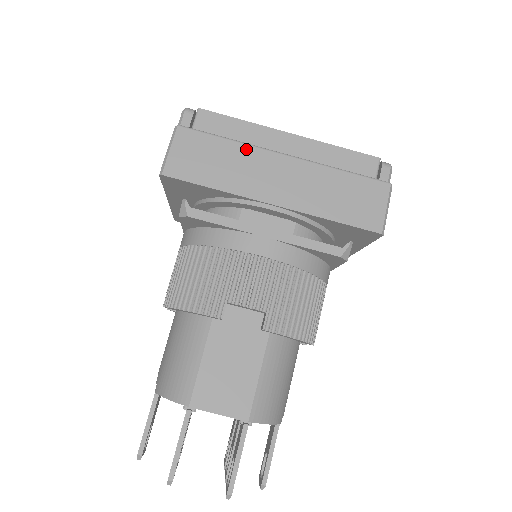
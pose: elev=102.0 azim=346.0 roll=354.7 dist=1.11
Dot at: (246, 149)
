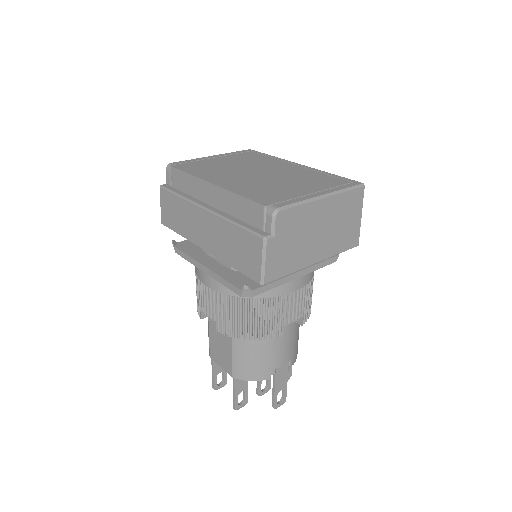
Dot at: (187, 204)
